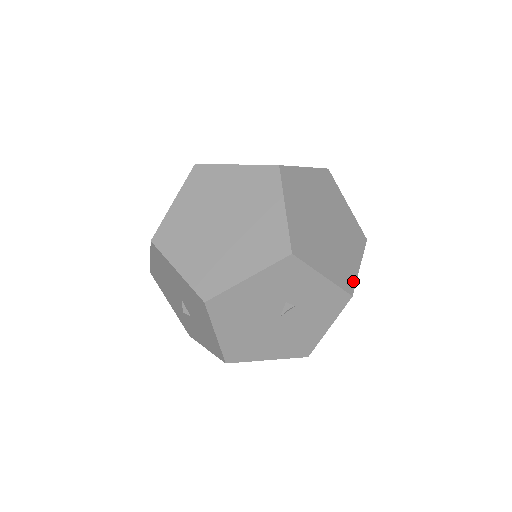
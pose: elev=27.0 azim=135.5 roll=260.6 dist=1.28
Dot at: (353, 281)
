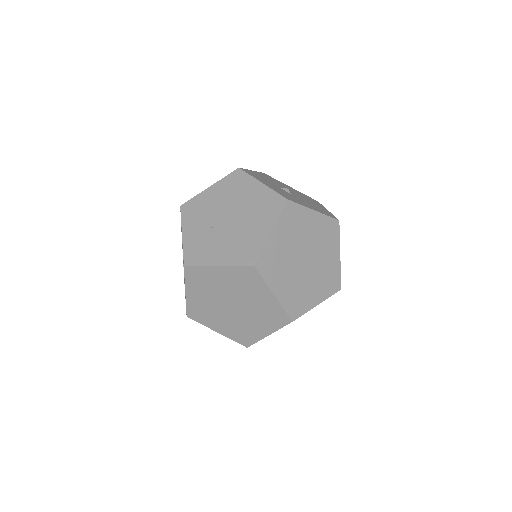
Dot at: (338, 277)
